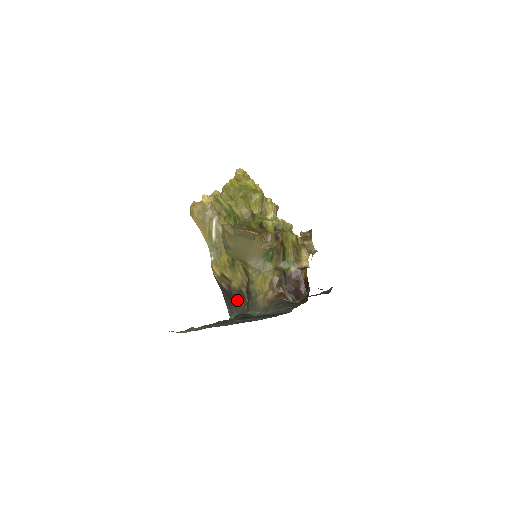
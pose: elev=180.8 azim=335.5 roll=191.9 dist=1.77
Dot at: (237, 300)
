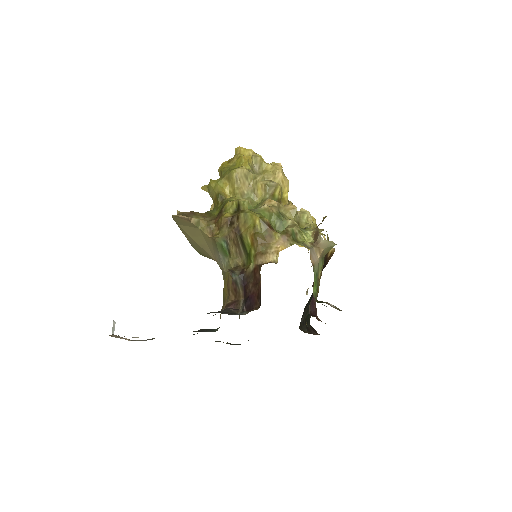
Dot at: occluded
